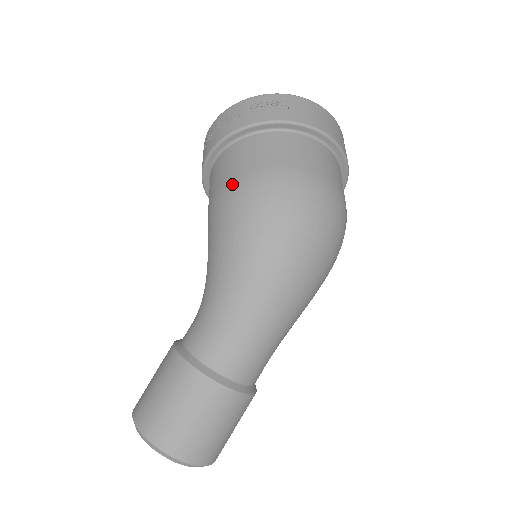
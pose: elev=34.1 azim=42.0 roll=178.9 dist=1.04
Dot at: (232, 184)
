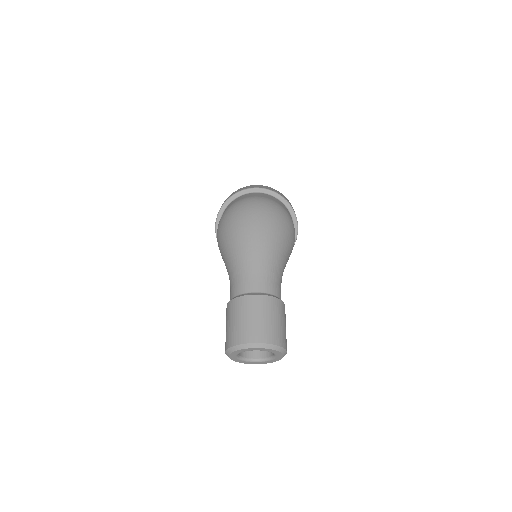
Dot at: occluded
